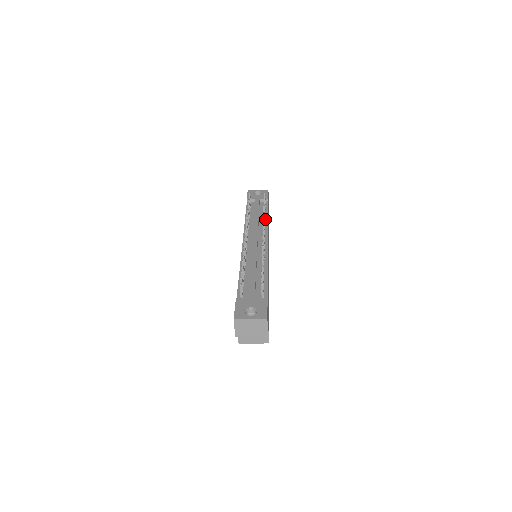
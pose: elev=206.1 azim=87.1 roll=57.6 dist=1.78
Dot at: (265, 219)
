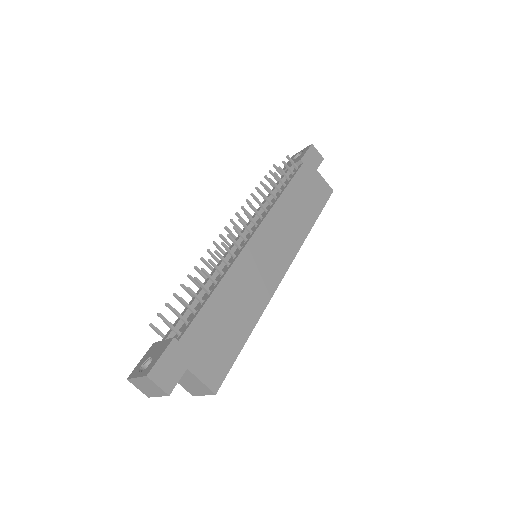
Dot at: (277, 196)
